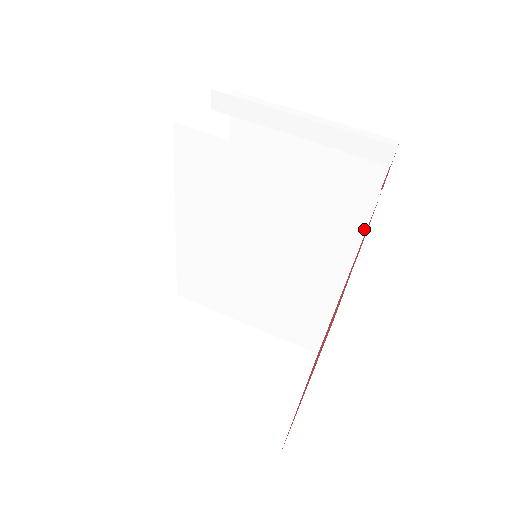
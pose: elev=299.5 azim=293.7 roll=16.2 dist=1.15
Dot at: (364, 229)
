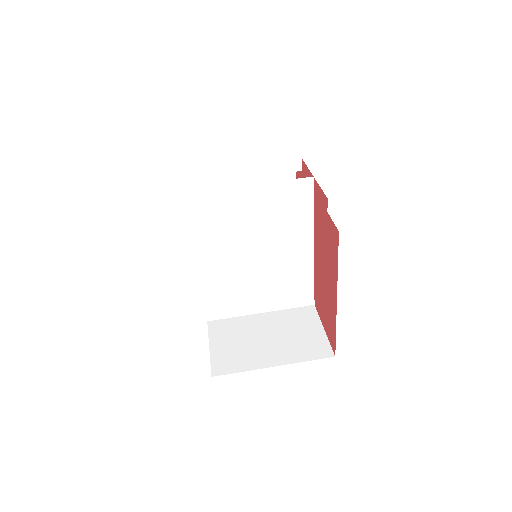
Dot at: (312, 203)
